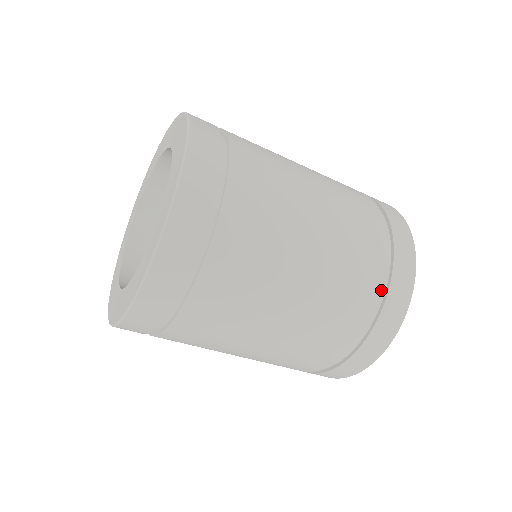
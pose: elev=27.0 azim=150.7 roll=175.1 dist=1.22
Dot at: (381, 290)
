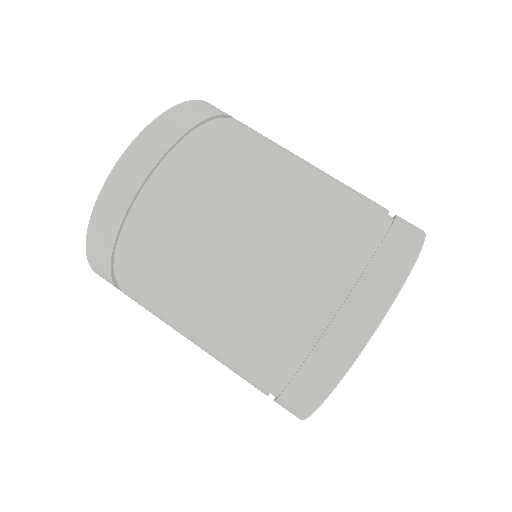
Dot at: (344, 282)
